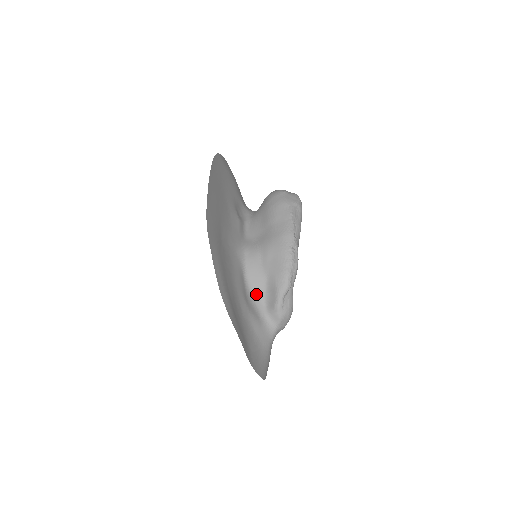
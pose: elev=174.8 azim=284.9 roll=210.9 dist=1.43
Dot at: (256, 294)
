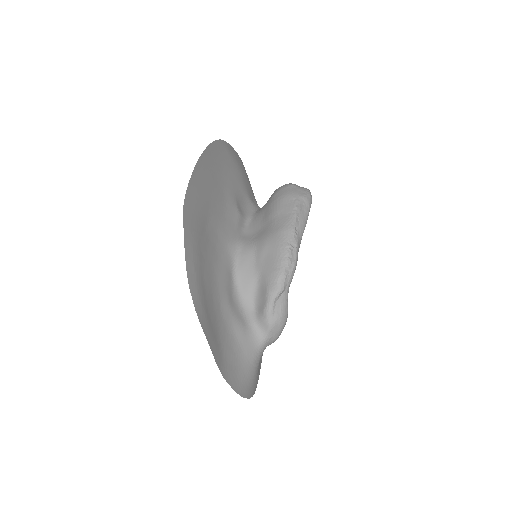
Dot at: (245, 296)
